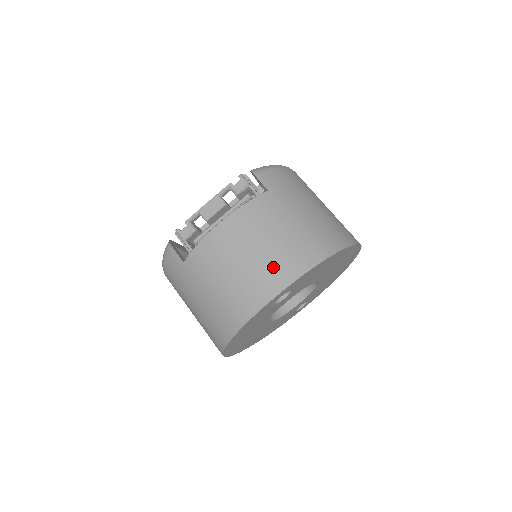
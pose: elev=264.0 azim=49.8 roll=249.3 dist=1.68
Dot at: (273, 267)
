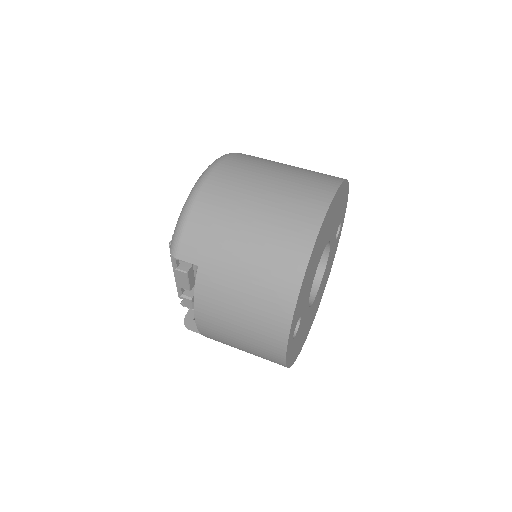
Dot at: (262, 335)
